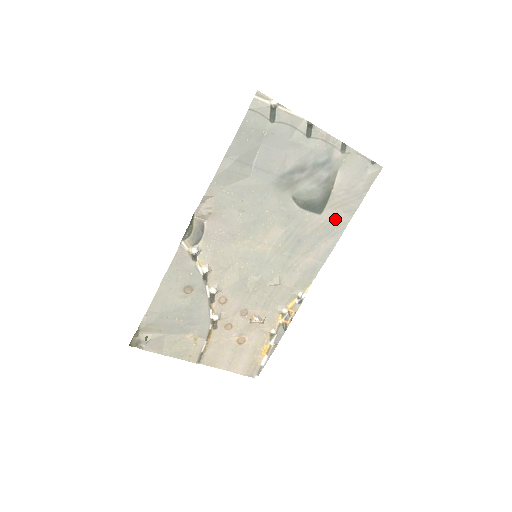
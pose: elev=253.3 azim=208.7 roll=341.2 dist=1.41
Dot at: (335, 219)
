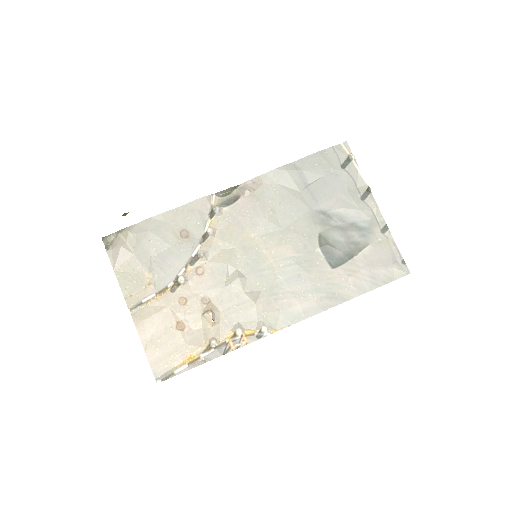
Dot at: (342, 284)
